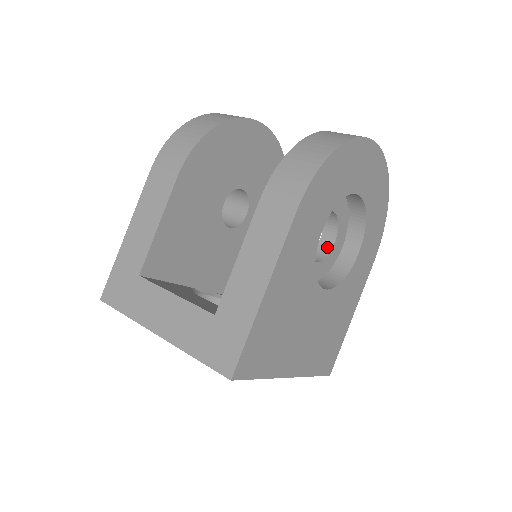
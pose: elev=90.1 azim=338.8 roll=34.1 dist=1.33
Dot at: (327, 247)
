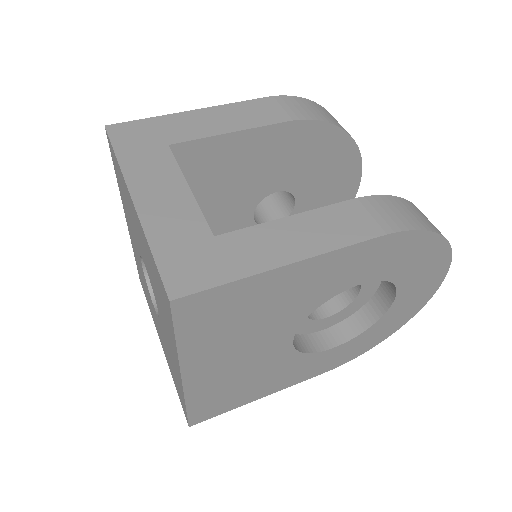
Dot at: (319, 313)
